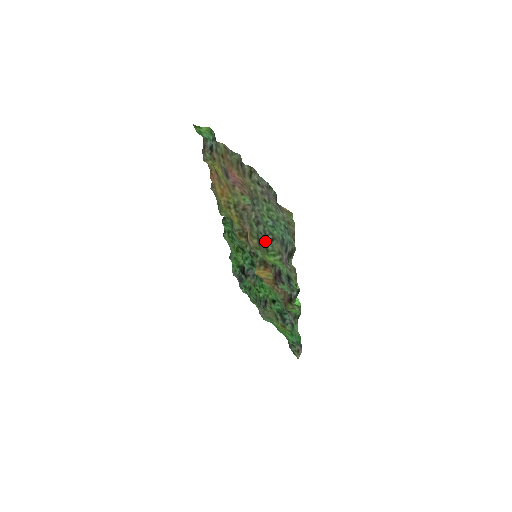
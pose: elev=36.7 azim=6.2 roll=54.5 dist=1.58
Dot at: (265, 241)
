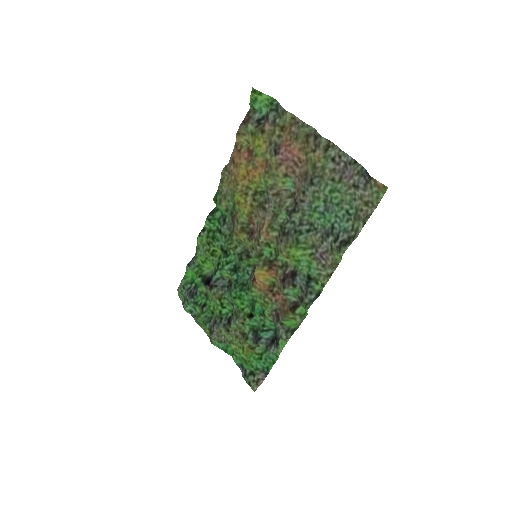
Dot at: (298, 231)
